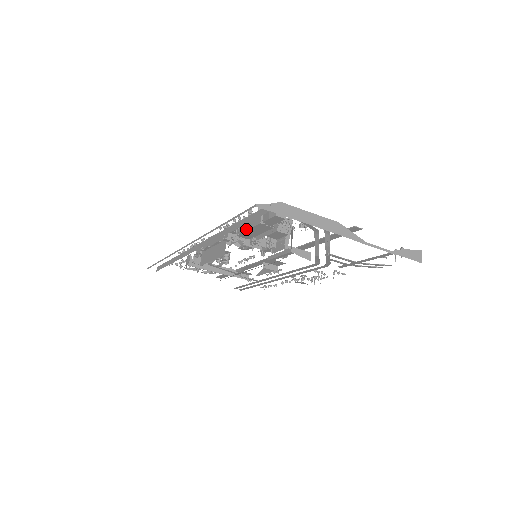
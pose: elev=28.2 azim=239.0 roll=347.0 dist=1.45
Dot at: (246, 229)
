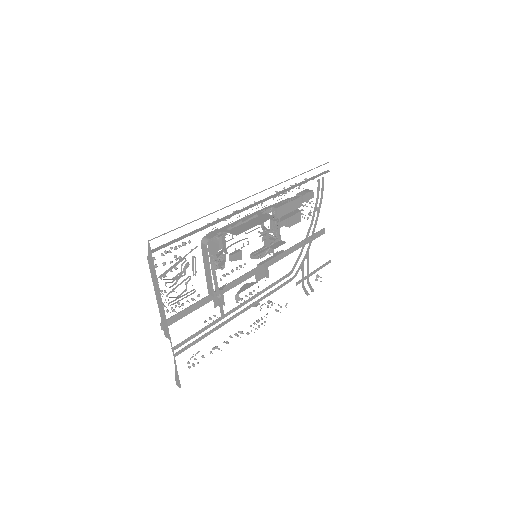
Dot at: (286, 202)
